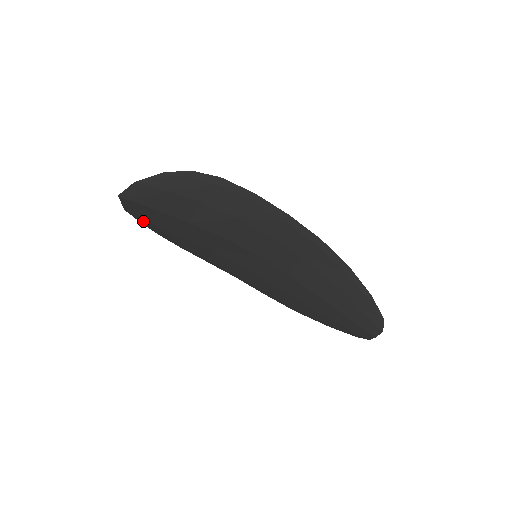
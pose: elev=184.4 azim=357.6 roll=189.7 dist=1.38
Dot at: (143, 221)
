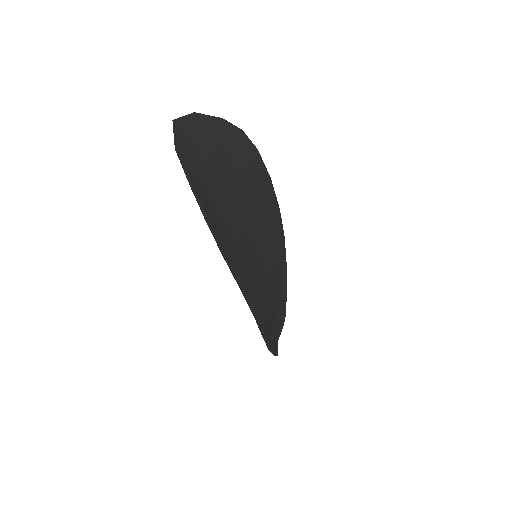
Dot at: (214, 128)
